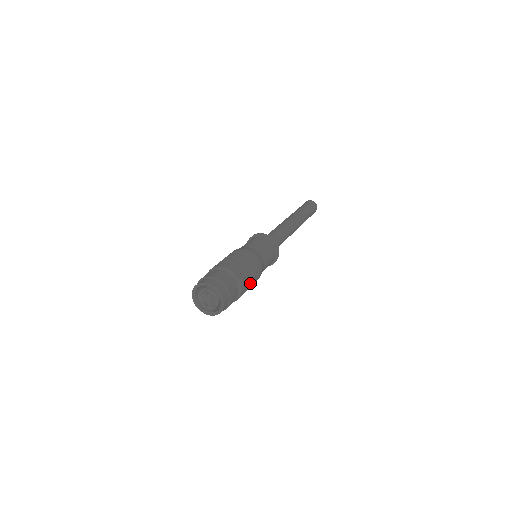
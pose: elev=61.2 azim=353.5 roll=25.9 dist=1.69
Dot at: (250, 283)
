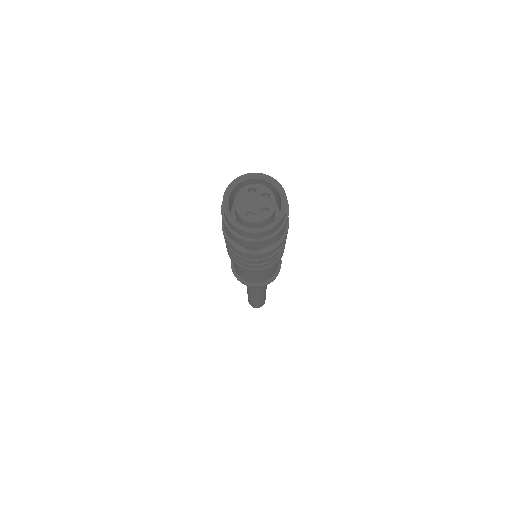
Dot at: occluded
